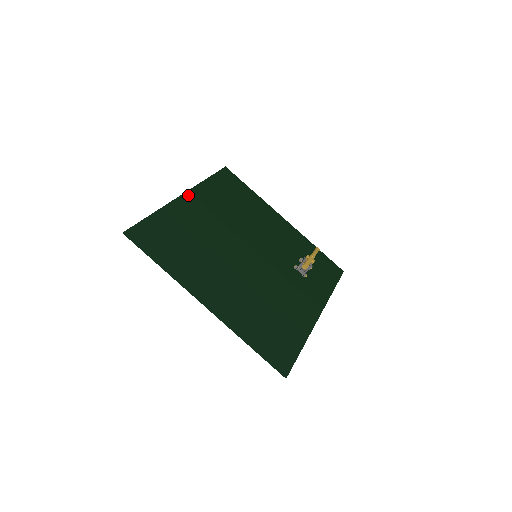
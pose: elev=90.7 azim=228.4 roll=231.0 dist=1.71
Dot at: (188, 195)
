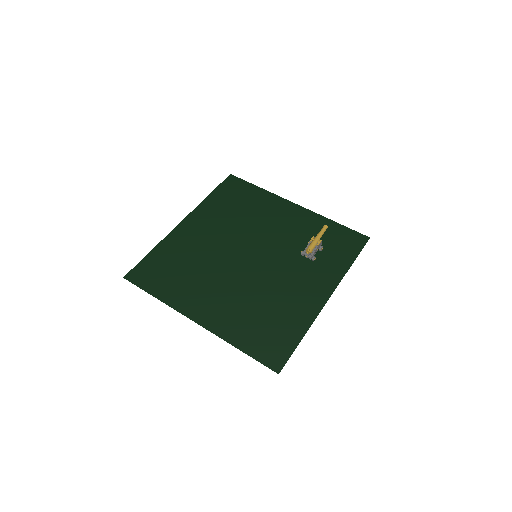
Dot at: (188, 219)
